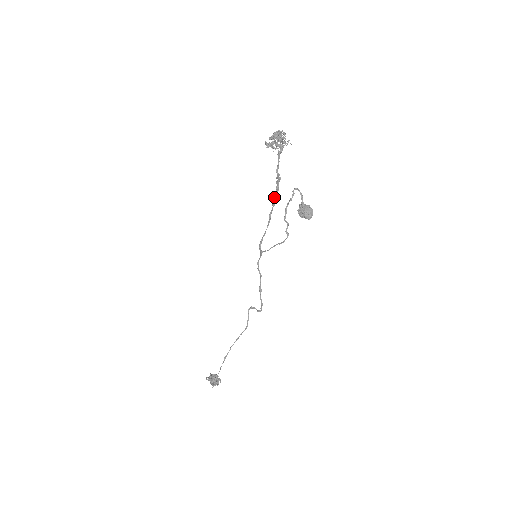
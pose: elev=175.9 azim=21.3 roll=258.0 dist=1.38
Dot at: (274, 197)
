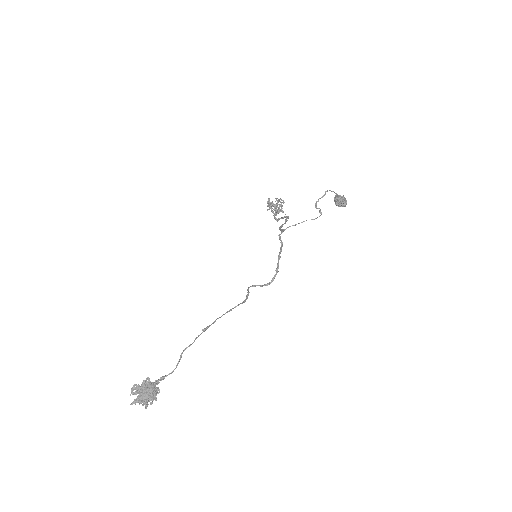
Dot at: occluded
